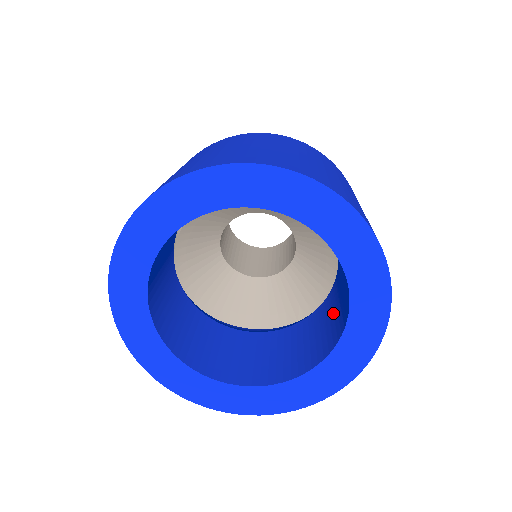
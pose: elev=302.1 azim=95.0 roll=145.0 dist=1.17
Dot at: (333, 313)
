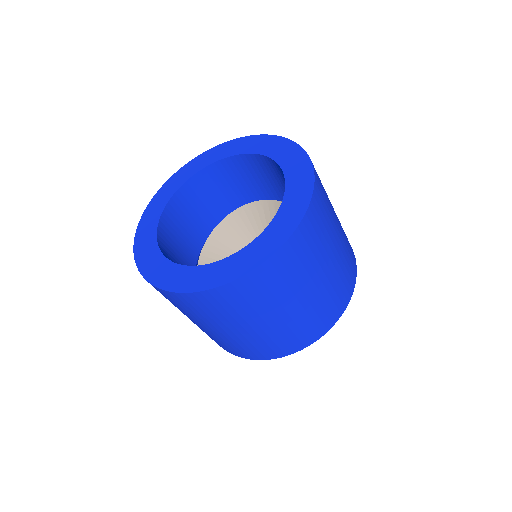
Dot at: occluded
